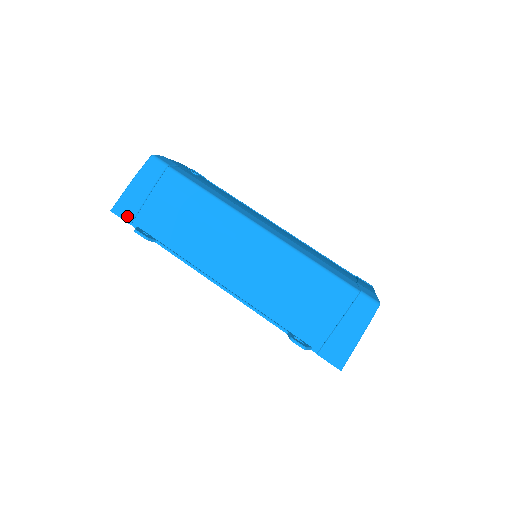
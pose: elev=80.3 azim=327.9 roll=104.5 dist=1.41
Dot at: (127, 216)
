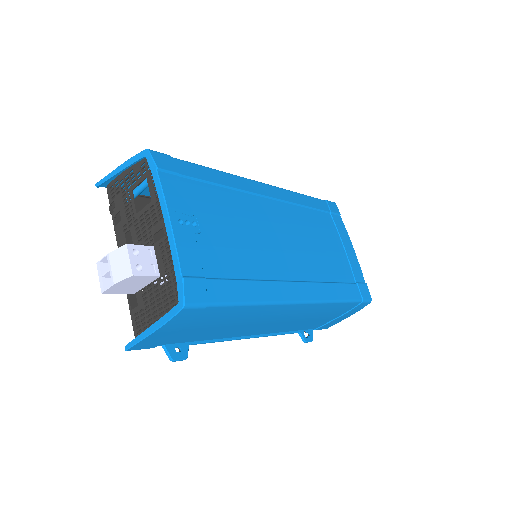
Dot at: (150, 346)
